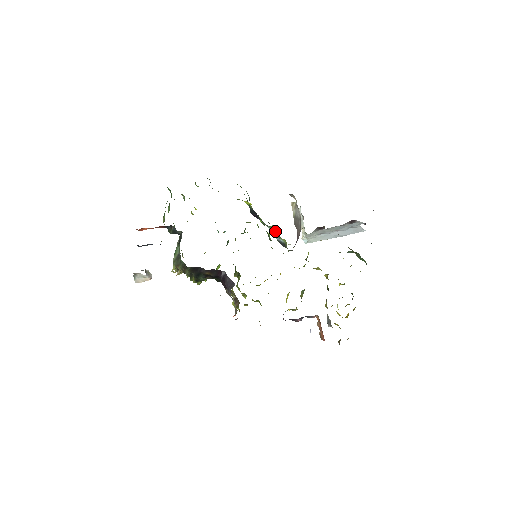
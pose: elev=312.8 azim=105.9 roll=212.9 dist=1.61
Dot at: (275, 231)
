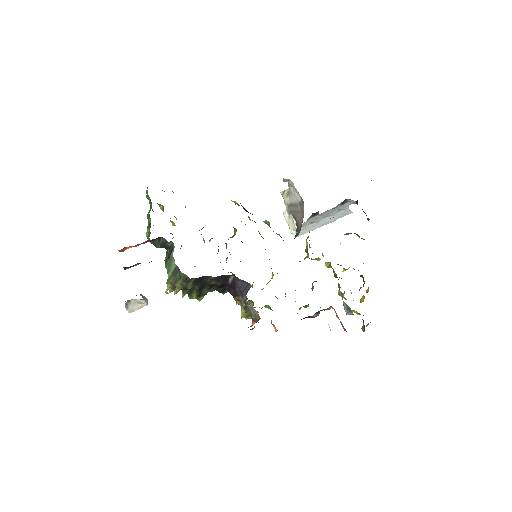
Dot at: (269, 226)
